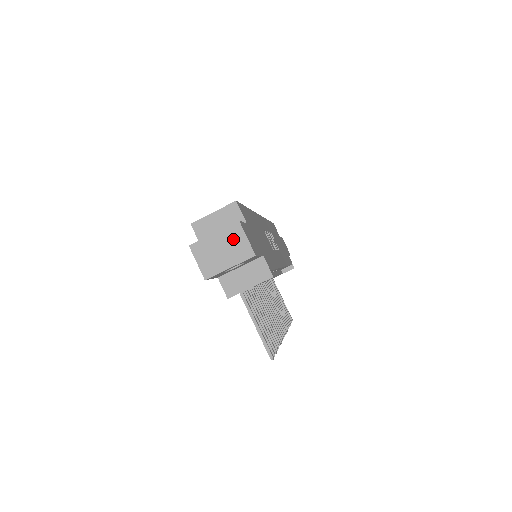
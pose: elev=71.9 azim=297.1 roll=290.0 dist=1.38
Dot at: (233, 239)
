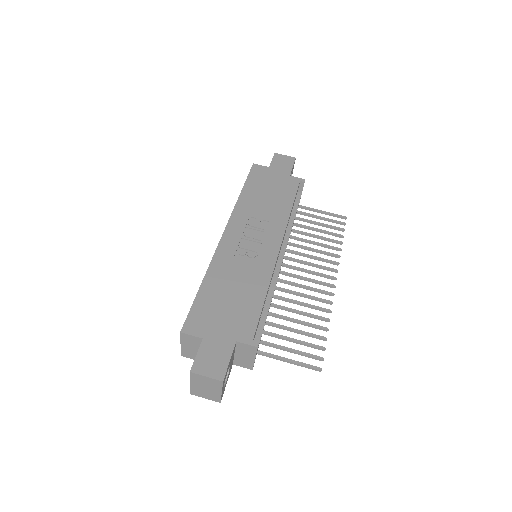
Dot at: (202, 381)
